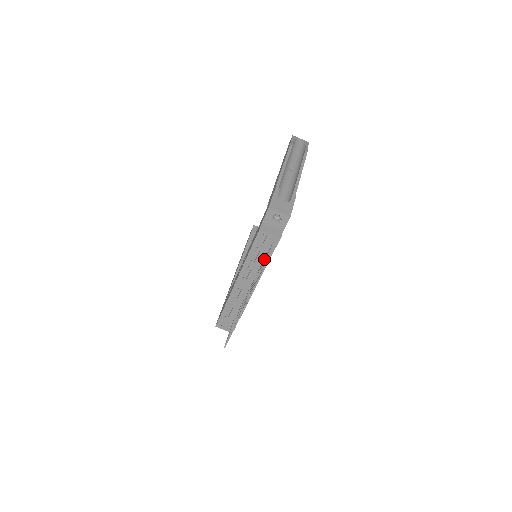
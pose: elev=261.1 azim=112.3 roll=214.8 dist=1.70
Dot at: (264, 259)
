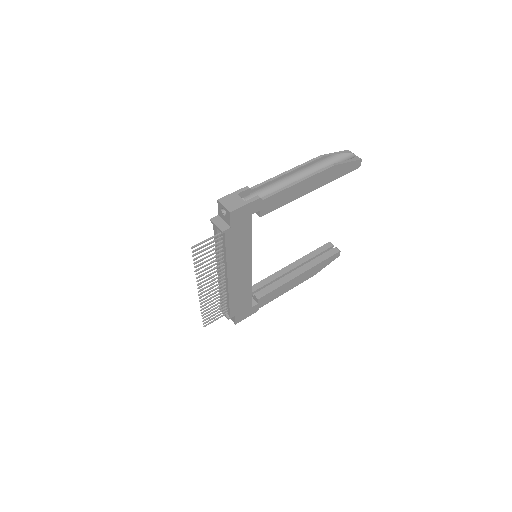
Dot at: (218, 250)
